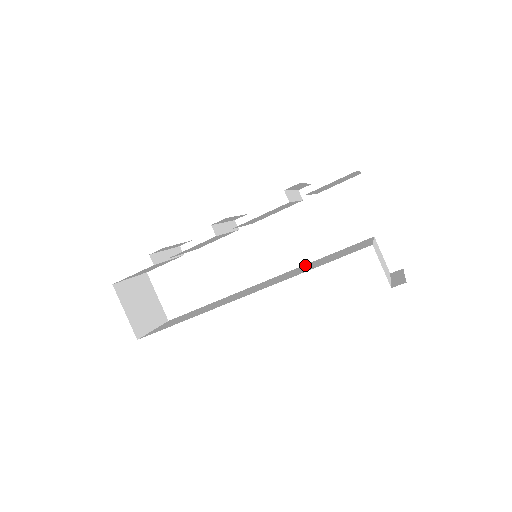
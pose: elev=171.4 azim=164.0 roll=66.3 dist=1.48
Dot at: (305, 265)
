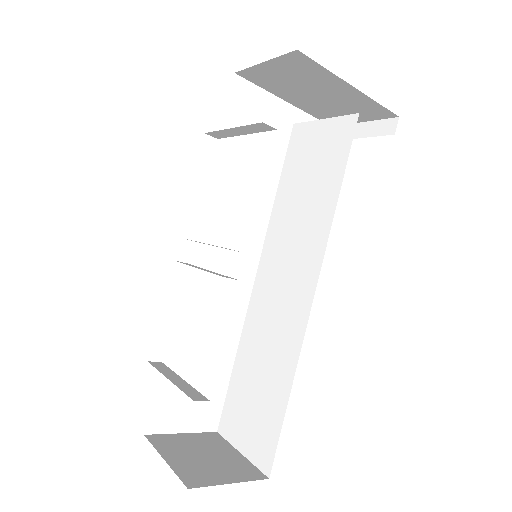
Dot at: (278, 214)
